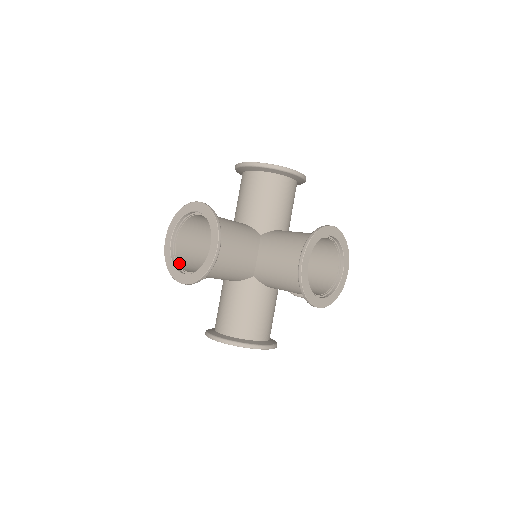
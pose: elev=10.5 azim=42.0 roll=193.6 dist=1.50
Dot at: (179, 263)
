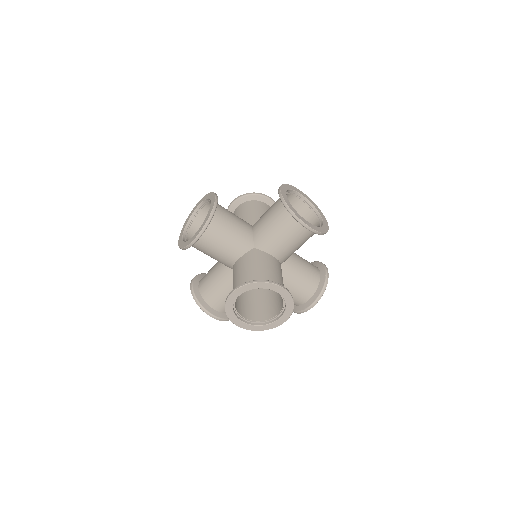
Dot at: occluded
